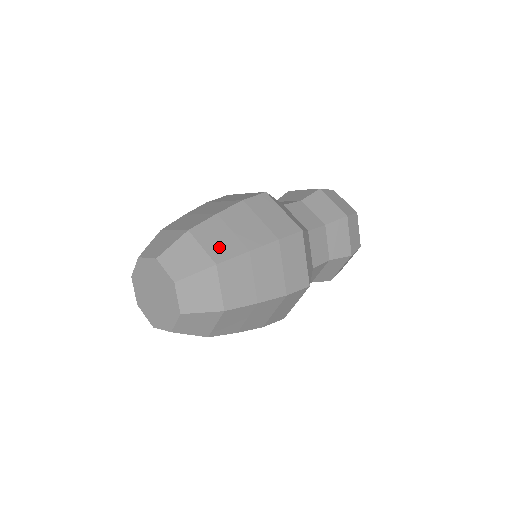
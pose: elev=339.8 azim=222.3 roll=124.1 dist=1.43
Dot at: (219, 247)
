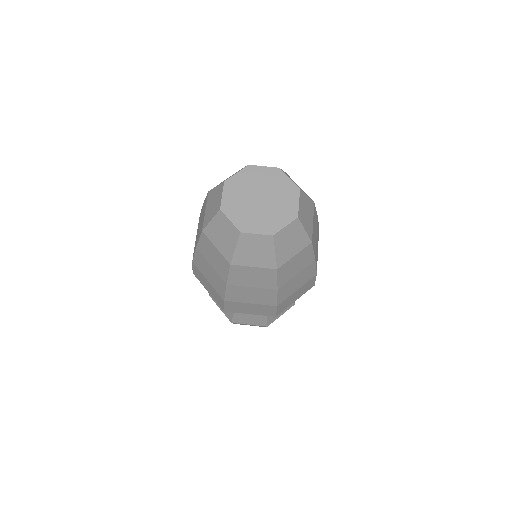
Dot at: occluded
